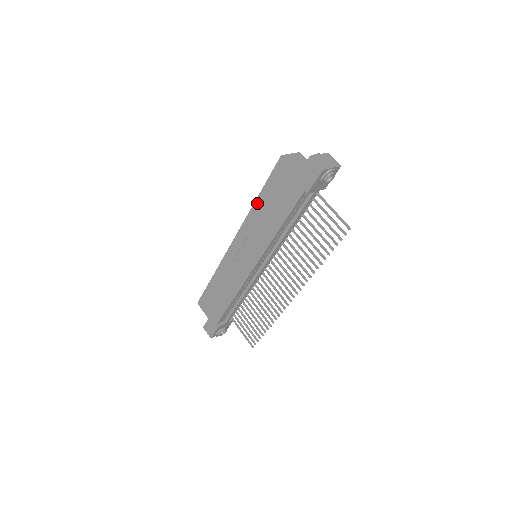
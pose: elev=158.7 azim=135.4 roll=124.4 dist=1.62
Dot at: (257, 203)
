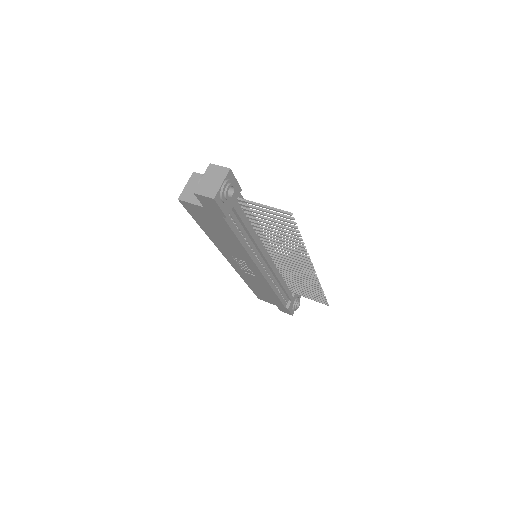
Dot at: (208, 234)
